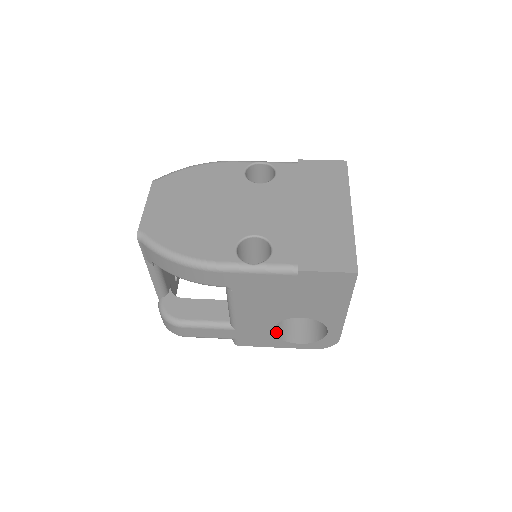
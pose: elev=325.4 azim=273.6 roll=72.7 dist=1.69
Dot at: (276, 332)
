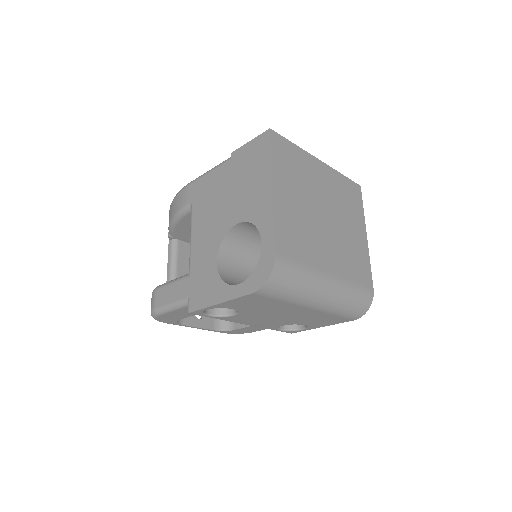
Dot at: (223, 275)
